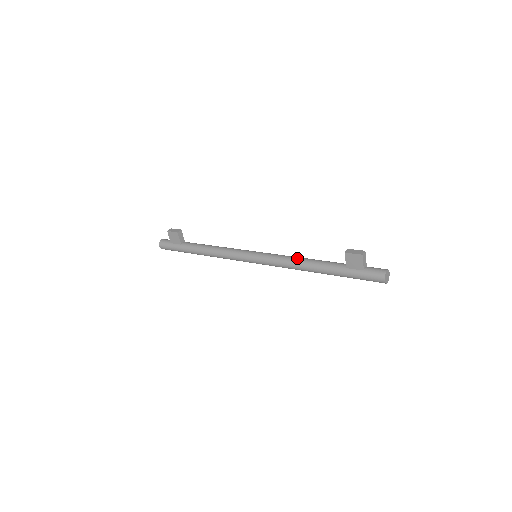
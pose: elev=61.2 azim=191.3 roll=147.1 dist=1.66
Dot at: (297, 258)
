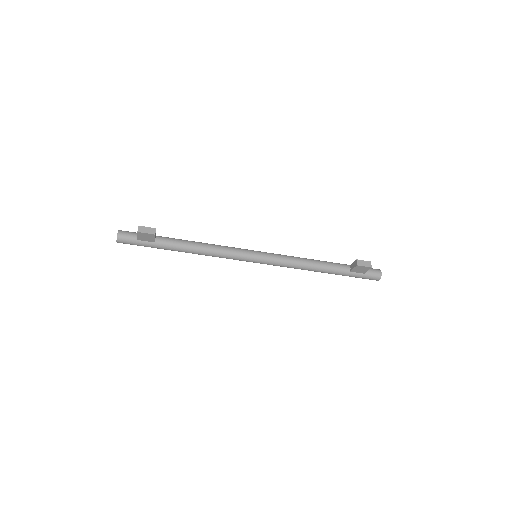
Dot at: (304, 261)
